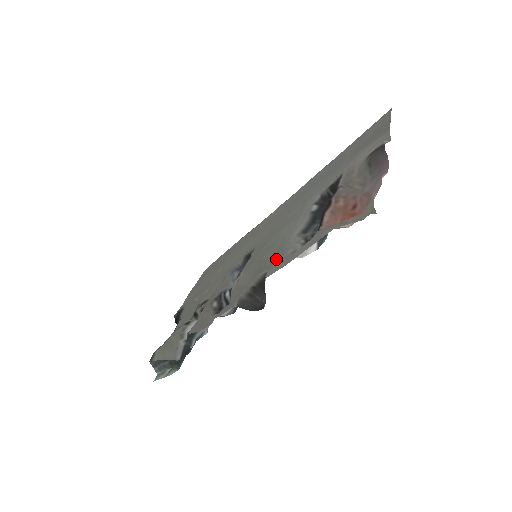
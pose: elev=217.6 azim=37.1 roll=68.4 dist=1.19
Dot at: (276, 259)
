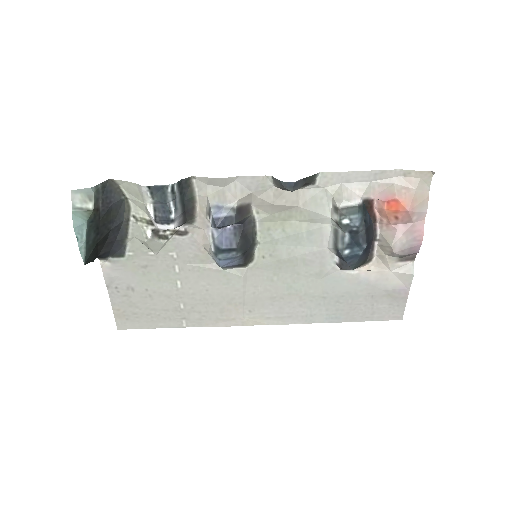
Dot at: (313, 207)
